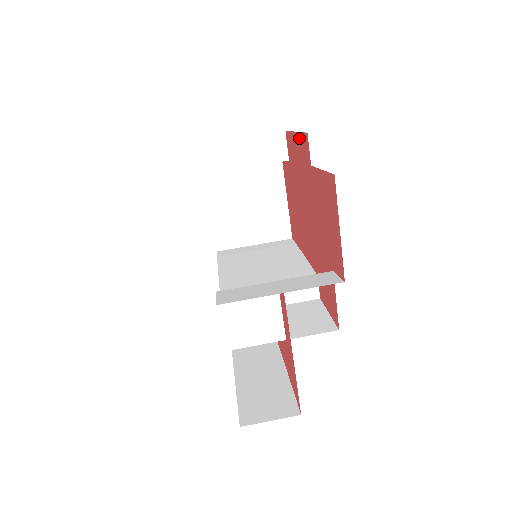
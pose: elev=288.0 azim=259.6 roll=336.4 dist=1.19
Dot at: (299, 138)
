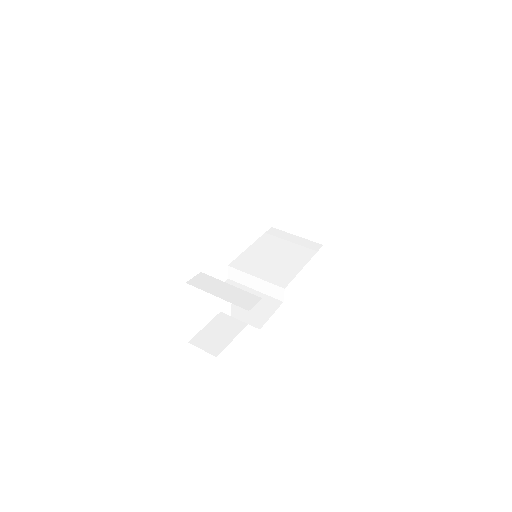
Dot at: occluded
